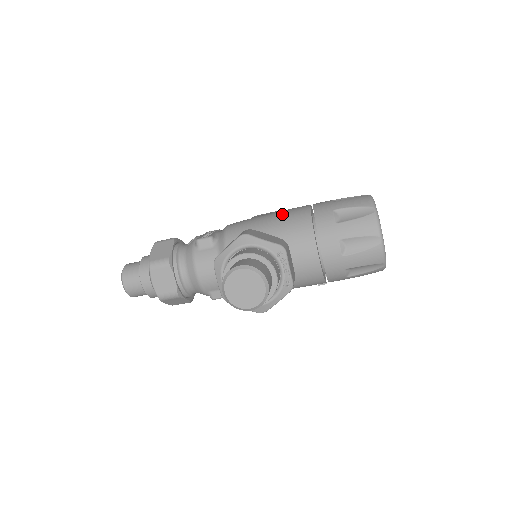
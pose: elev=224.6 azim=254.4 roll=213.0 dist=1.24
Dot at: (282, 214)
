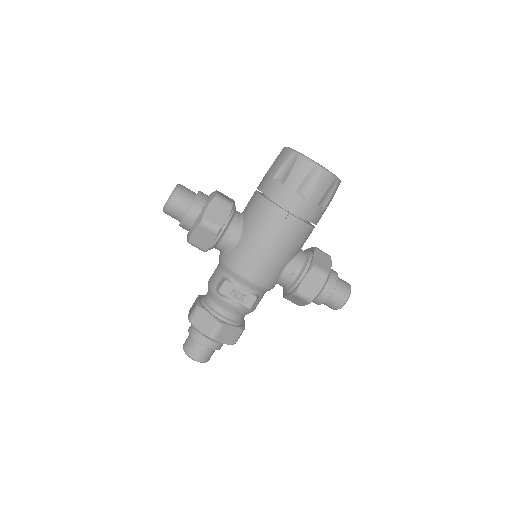
Dot at: occluded
